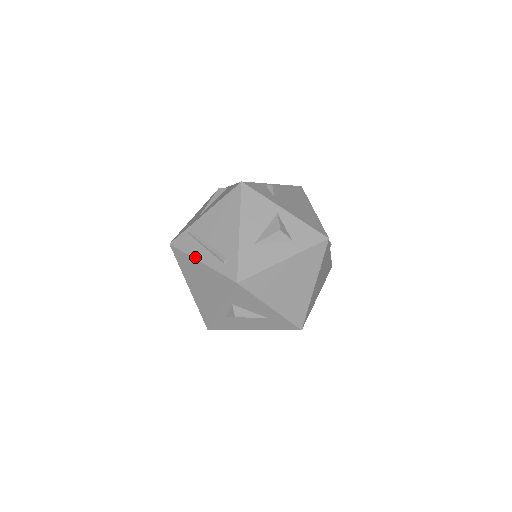
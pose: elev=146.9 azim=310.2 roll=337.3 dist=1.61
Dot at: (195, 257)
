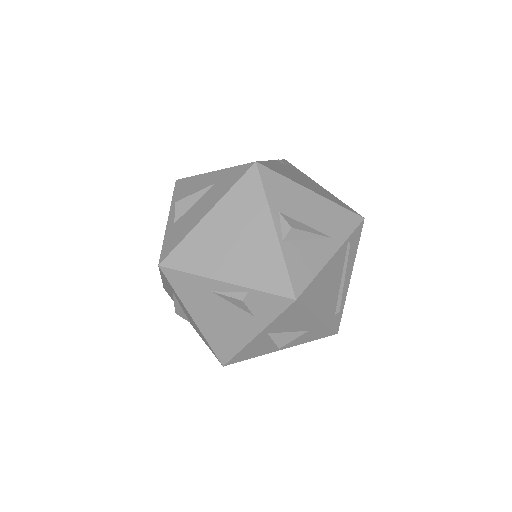
Dot at: occluded
